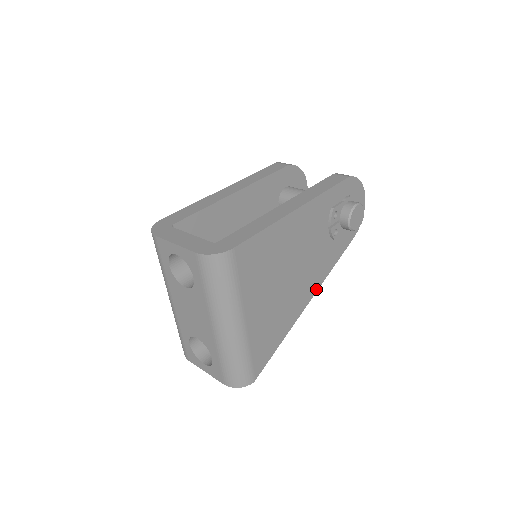
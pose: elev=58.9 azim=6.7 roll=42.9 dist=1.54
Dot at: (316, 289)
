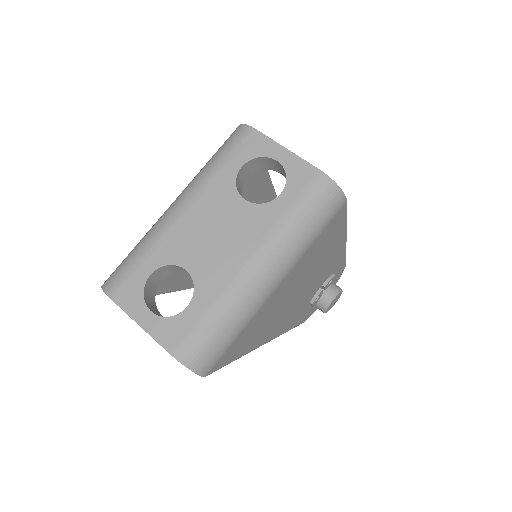
Dot at: (275, 336)
